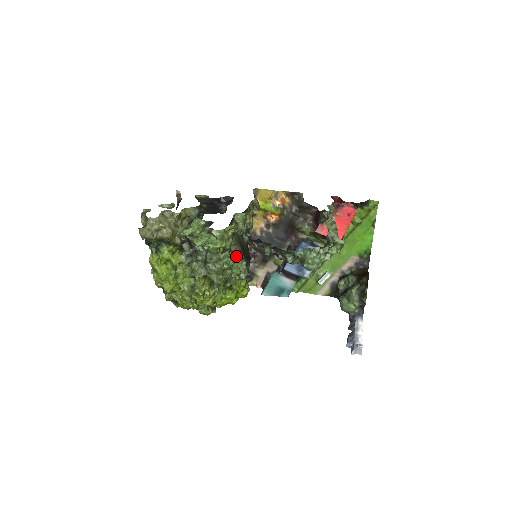
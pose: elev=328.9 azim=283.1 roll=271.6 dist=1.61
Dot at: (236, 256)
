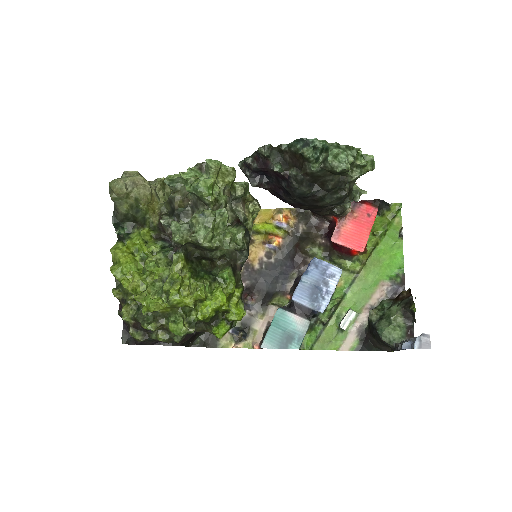
Dot at: (231, 227)
